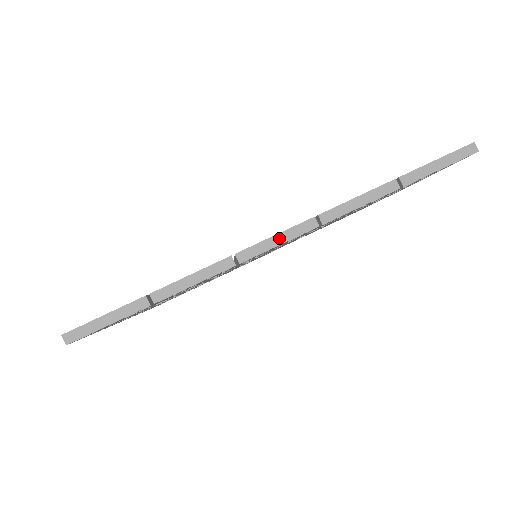
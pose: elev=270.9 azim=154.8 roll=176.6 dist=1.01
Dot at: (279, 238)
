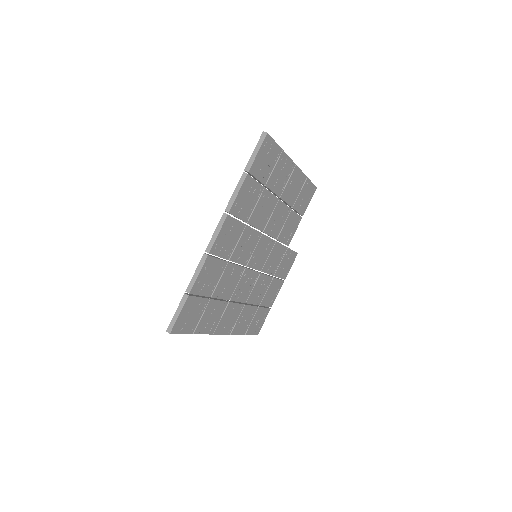
Dot at: (216, 232)
